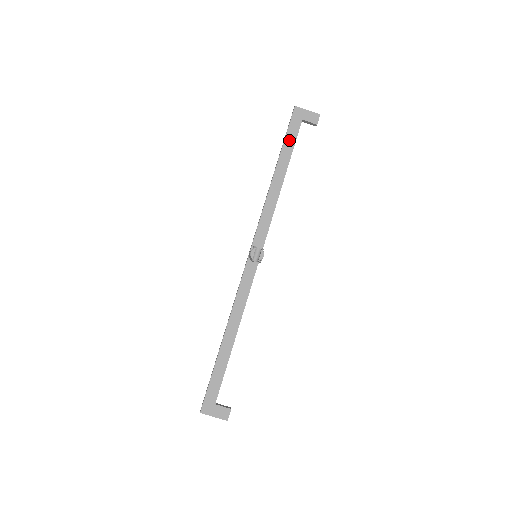
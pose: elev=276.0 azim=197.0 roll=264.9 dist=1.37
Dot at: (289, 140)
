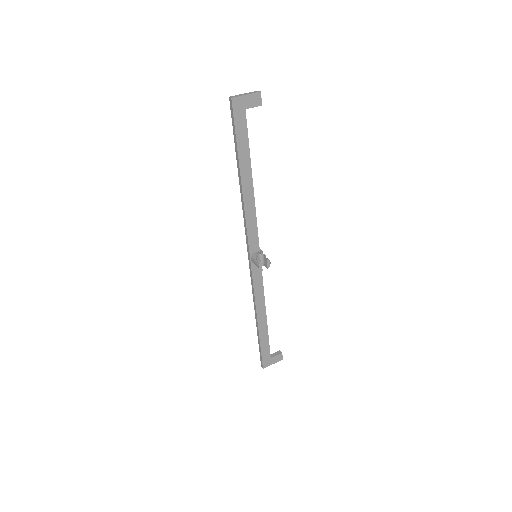
Dot at: (241, 140)
